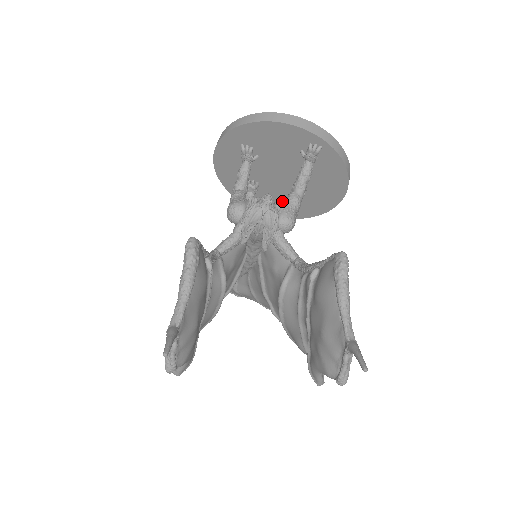
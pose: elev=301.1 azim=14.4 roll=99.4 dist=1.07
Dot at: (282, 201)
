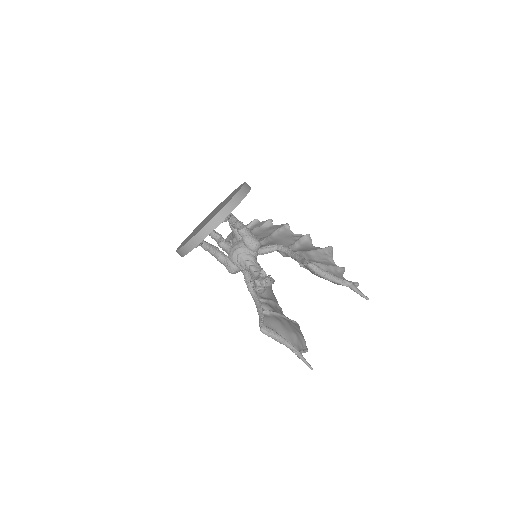
Dot at: occluded
